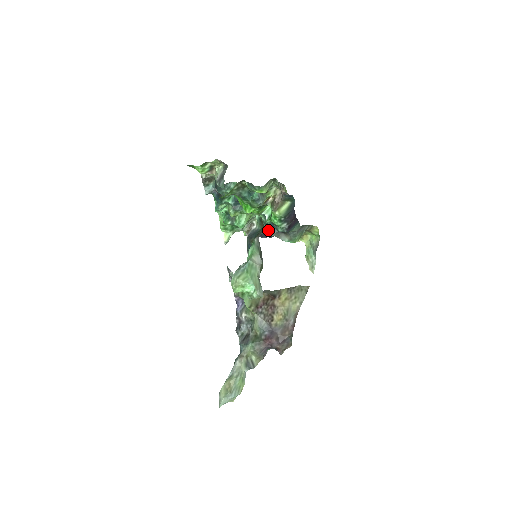
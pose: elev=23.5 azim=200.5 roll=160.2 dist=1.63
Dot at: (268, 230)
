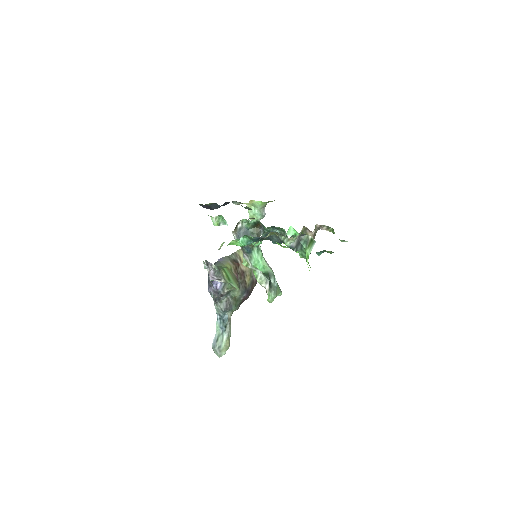
Dot at: occluded
